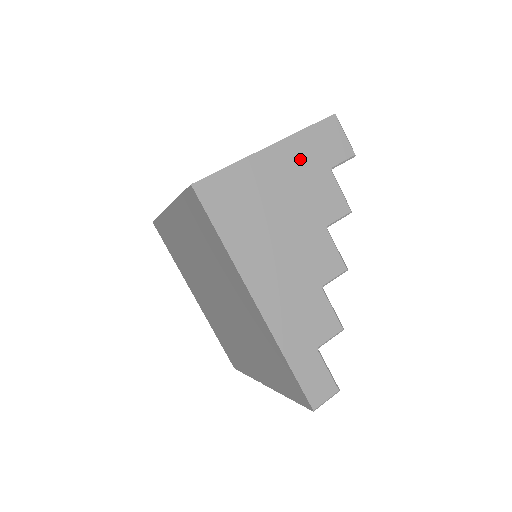
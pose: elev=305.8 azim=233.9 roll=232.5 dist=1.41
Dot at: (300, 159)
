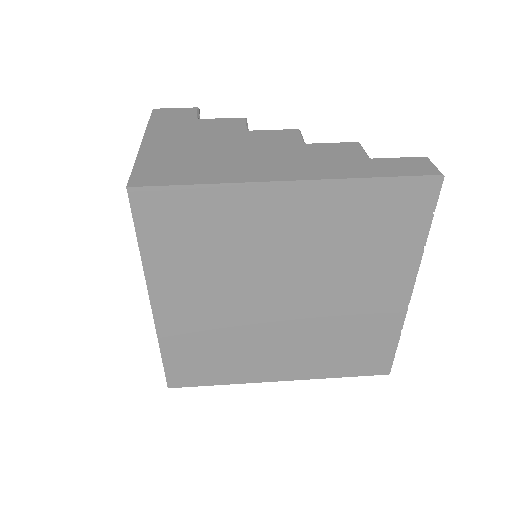
Dot at: (172, 130)
